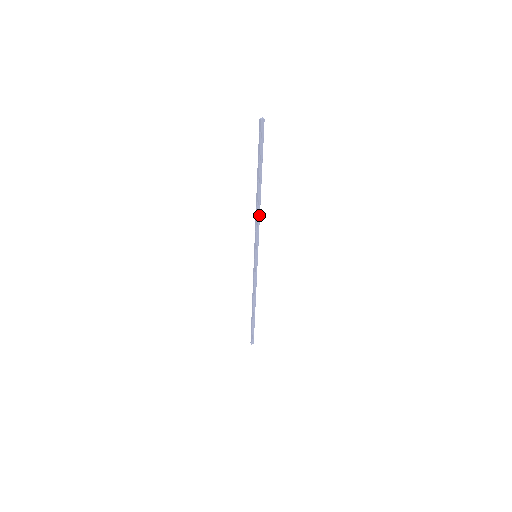
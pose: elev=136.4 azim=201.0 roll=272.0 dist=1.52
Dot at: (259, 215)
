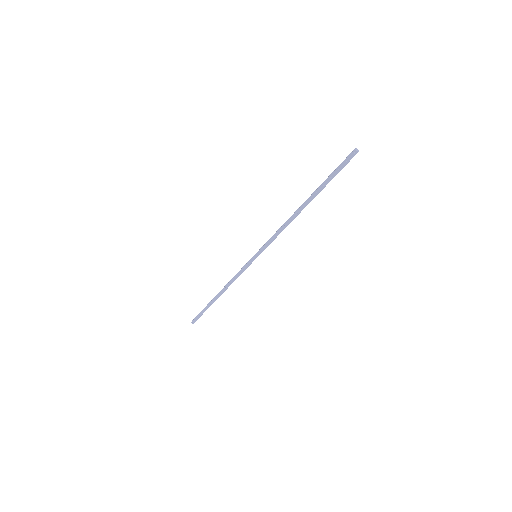
Dot at: occluded
